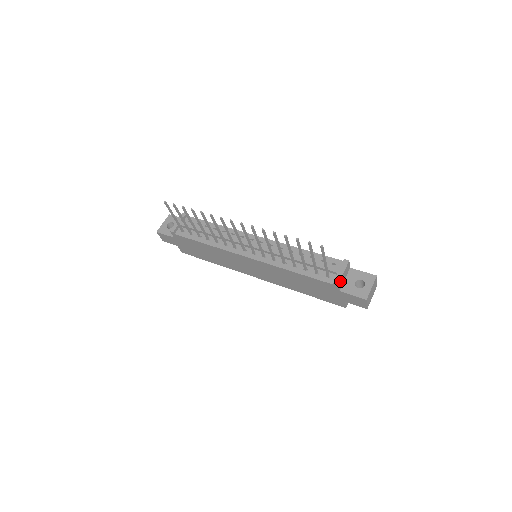
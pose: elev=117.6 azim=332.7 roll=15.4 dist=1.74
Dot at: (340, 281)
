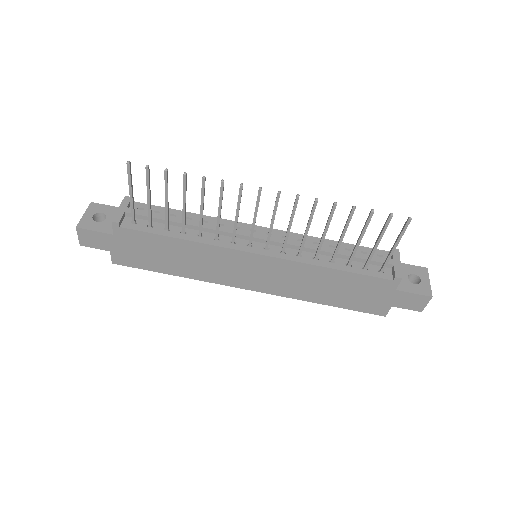
Dot at: (400, 275)
